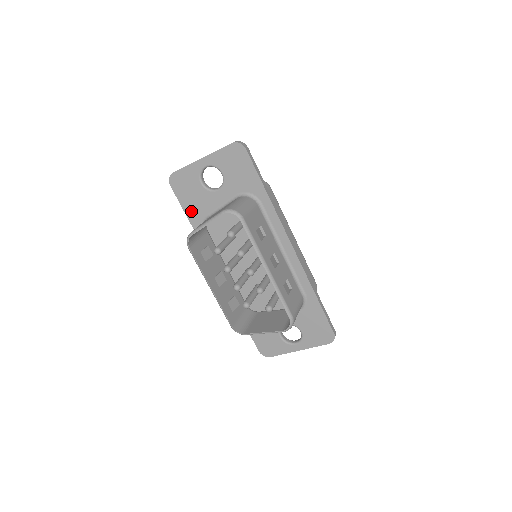
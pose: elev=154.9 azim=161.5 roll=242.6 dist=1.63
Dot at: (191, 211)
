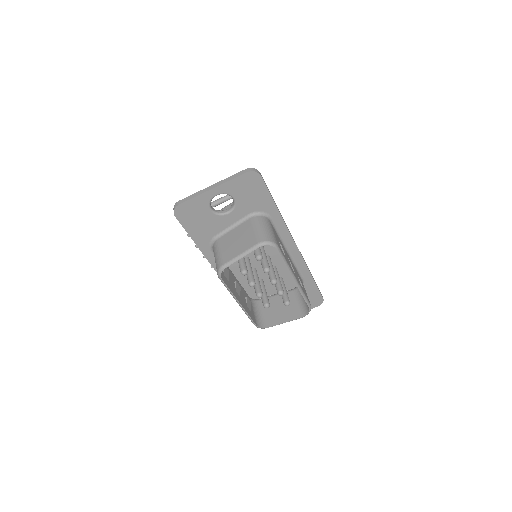
Dot at: (198, 235)
